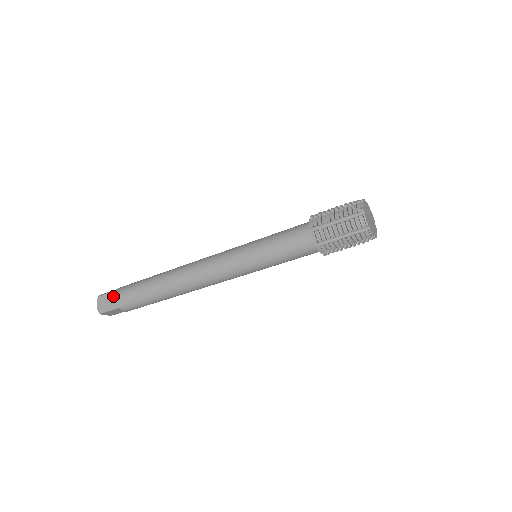
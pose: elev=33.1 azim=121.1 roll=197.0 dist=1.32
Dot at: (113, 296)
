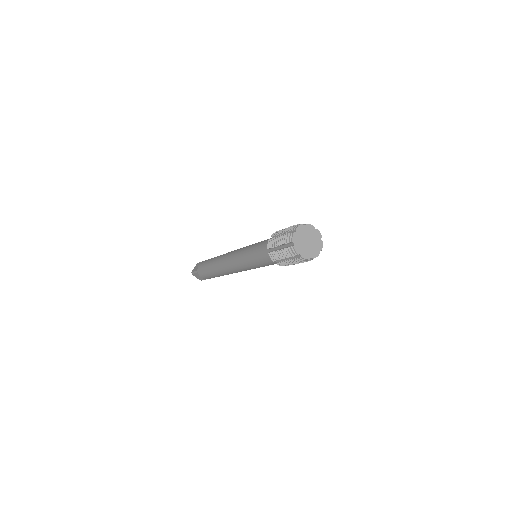
Dot at: (199, 275)
